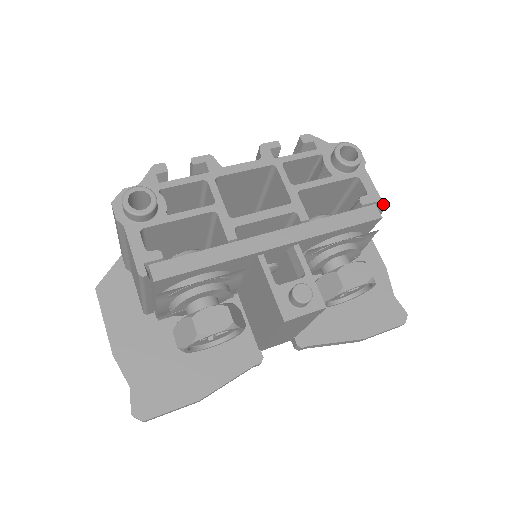
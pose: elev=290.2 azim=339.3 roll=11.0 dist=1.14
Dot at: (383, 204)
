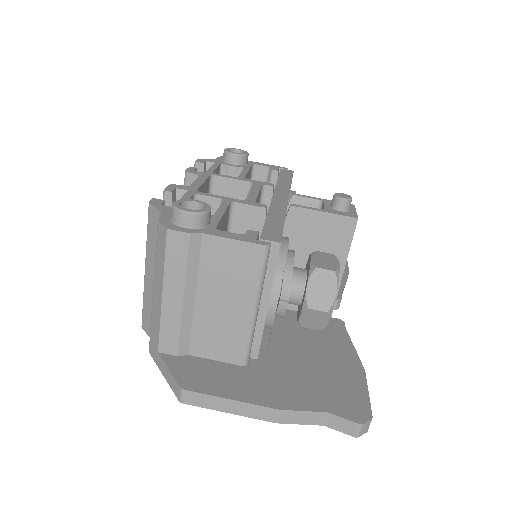
Dot at: (283, 167)
